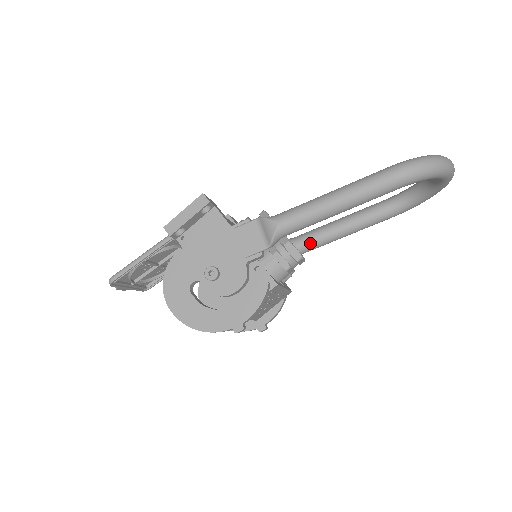
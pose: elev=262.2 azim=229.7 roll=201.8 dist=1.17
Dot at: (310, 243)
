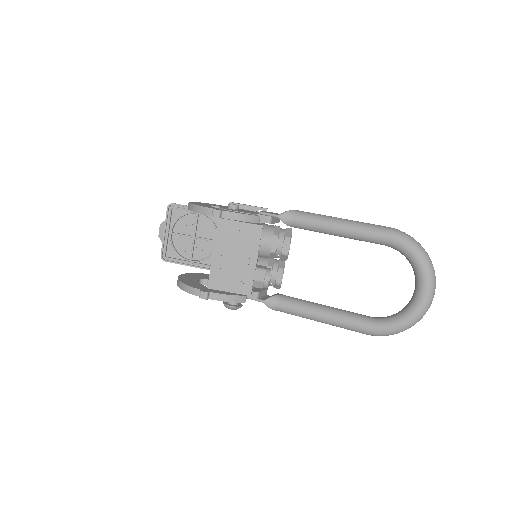
Dot at: (292, 299)
